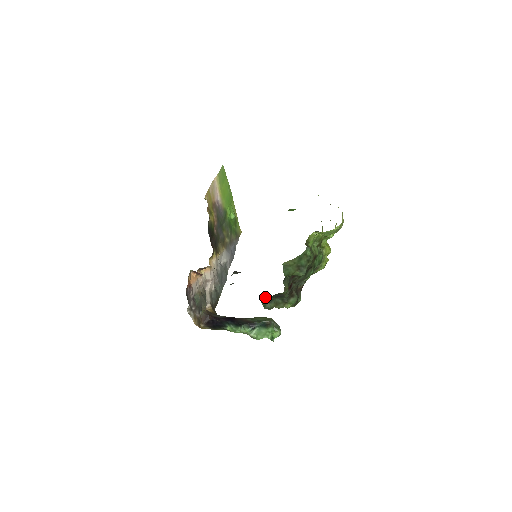
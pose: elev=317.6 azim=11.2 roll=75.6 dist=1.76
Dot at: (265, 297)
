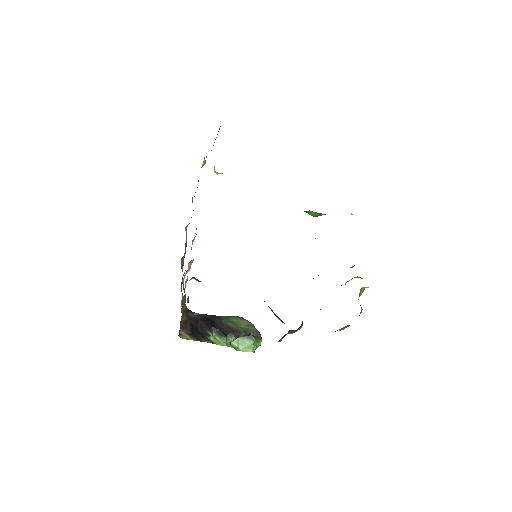
Dot at: occluded
